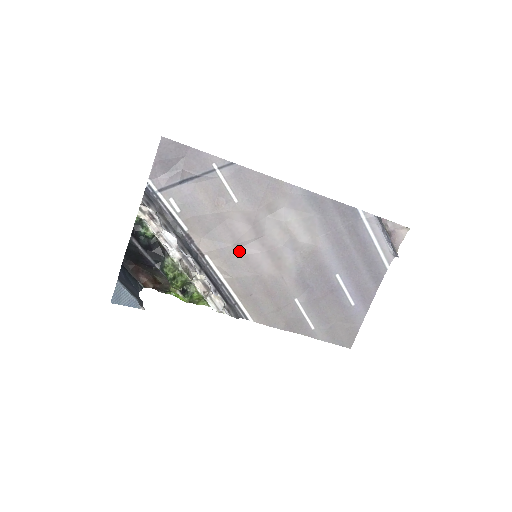
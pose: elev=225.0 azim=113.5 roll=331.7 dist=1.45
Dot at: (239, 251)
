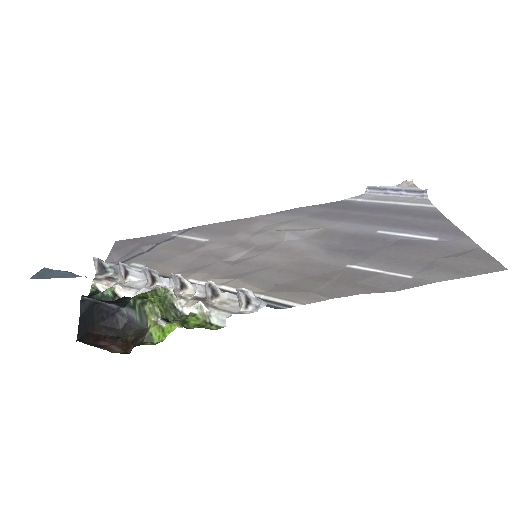
Dot at: (232, 263)
